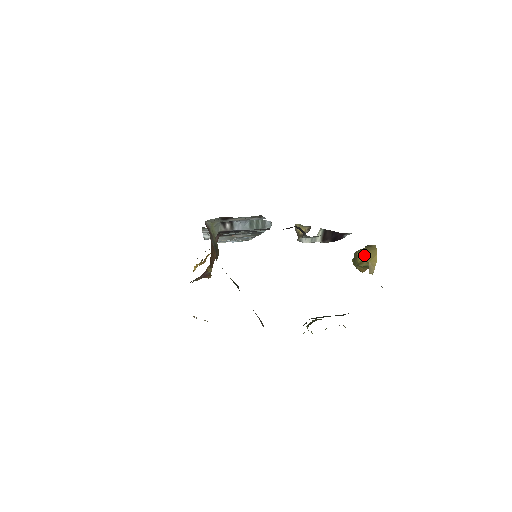
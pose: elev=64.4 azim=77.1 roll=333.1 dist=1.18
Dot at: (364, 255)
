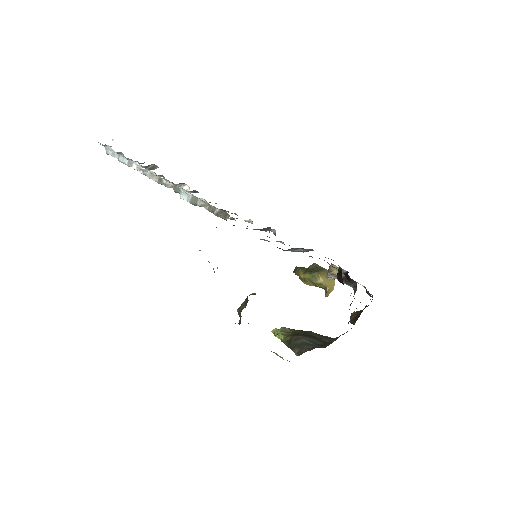
Dot at: (326, 280)
